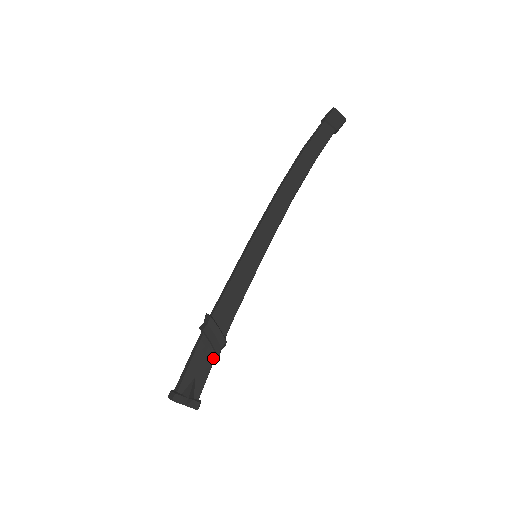
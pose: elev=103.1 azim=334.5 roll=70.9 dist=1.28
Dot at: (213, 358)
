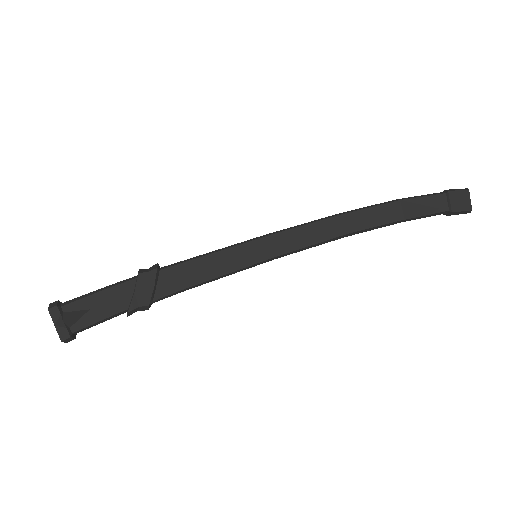
Dot at: (123, 309)
